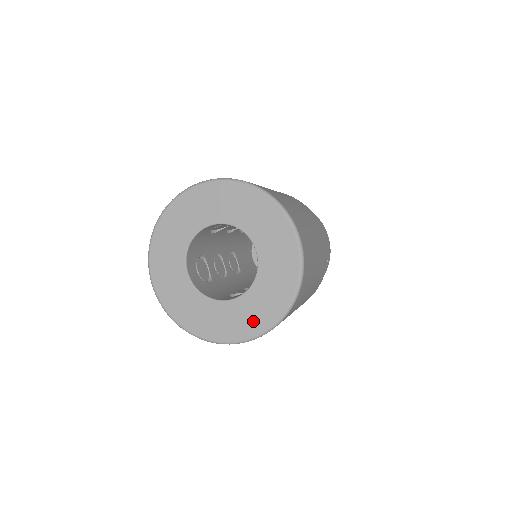
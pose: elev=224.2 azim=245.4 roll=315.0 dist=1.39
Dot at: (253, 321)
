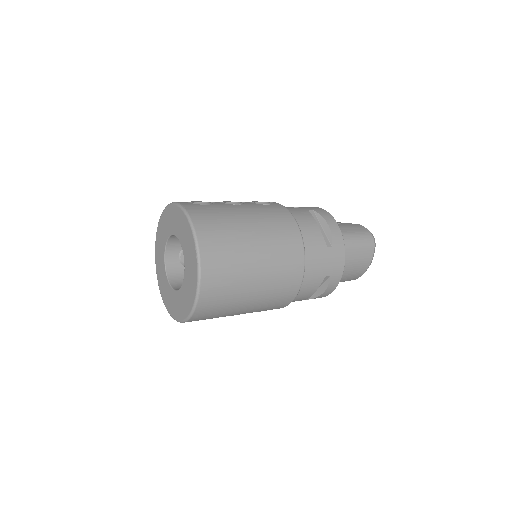
Dot at: (177, 310)
